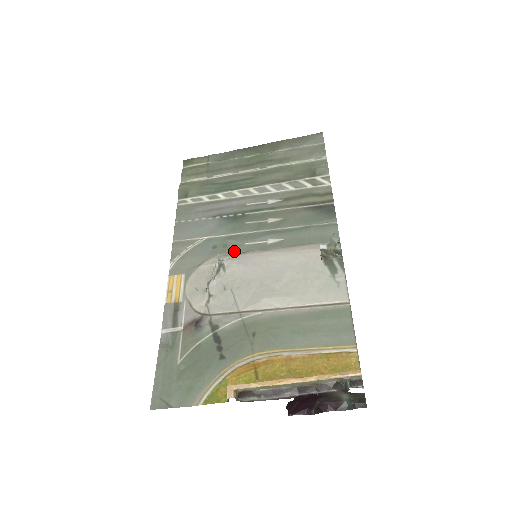
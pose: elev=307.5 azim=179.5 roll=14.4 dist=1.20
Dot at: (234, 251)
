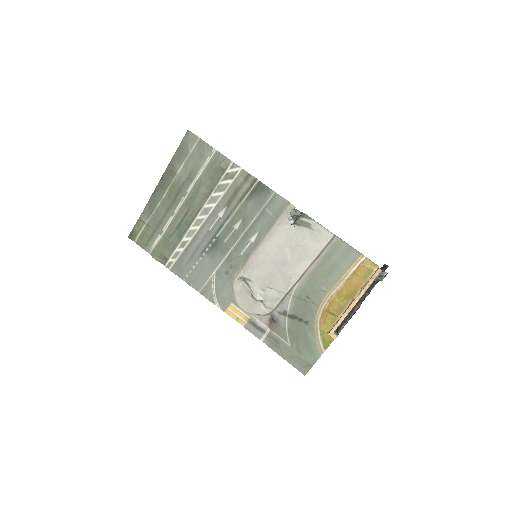
Dot at: (240, 265)
